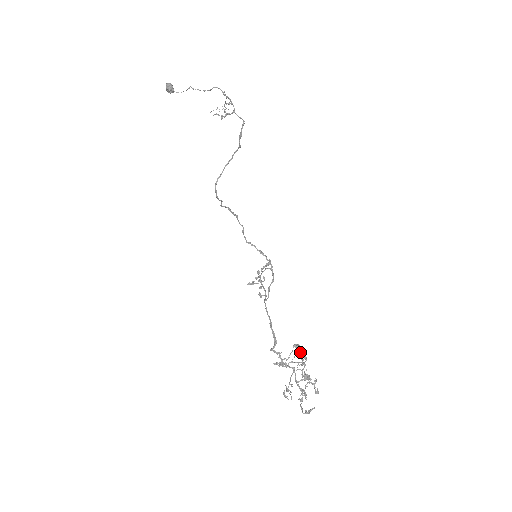
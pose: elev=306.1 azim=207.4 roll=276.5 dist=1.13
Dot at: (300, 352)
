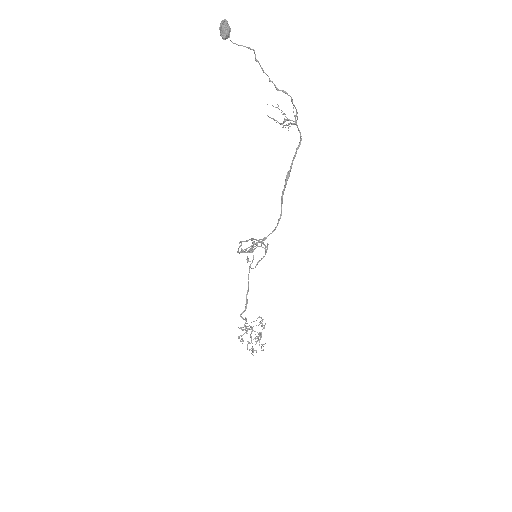
Dot at: (262, 324)
